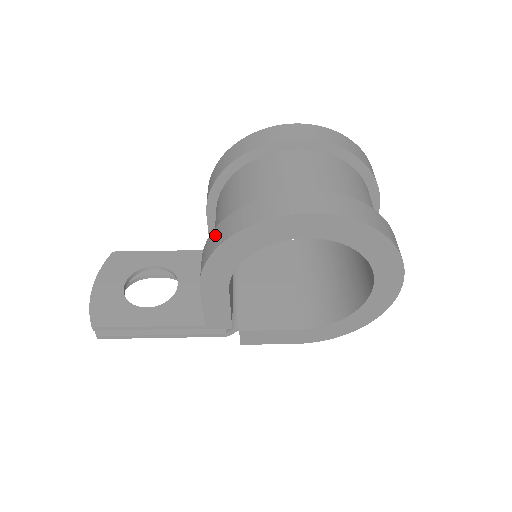
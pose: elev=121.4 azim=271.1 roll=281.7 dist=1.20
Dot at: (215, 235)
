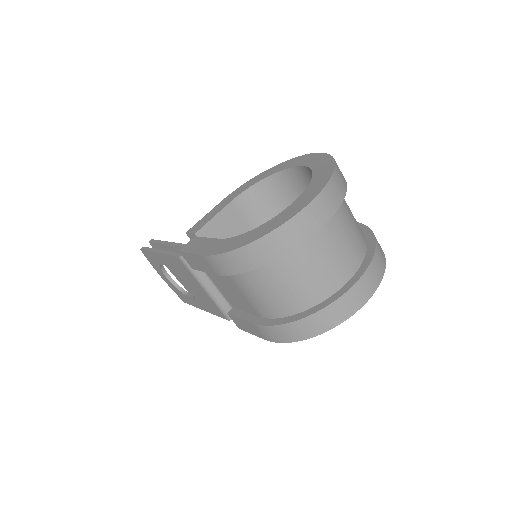
Dot at: occluded
